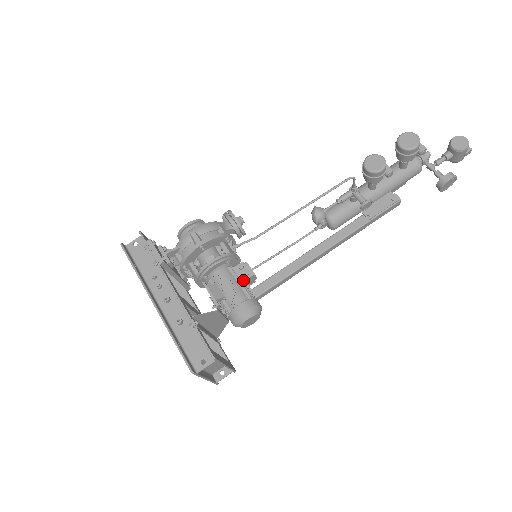
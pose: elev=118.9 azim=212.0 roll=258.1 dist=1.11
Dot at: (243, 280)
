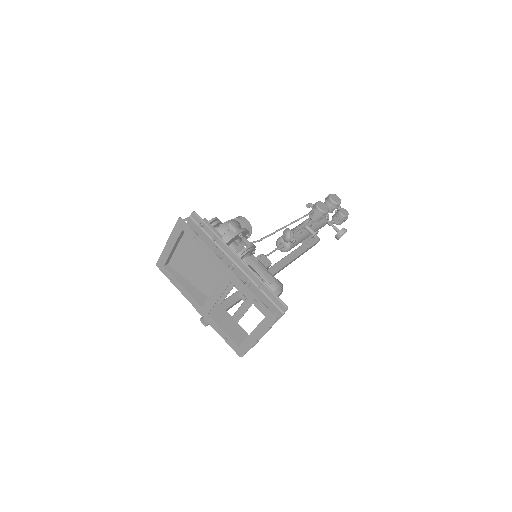
Dot at: (266, 266)
